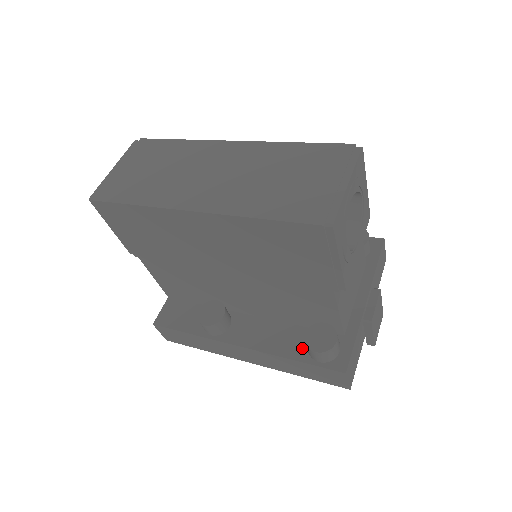
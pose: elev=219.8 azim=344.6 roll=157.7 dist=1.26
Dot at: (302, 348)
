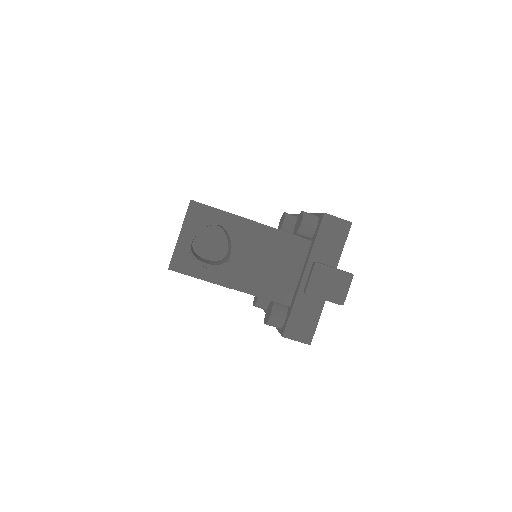
Dot at: occluded
